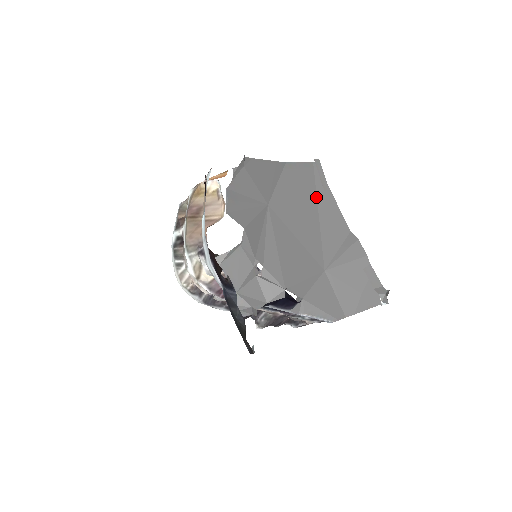
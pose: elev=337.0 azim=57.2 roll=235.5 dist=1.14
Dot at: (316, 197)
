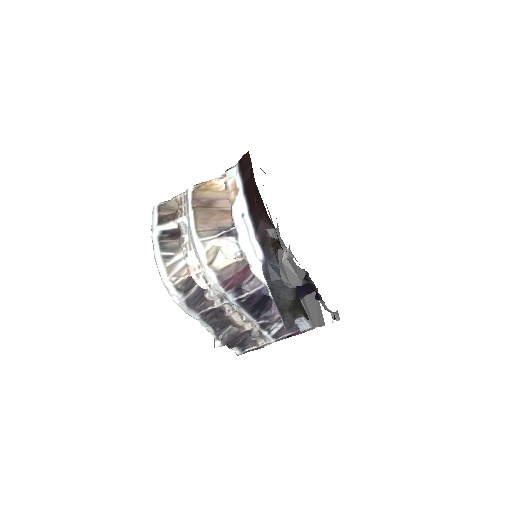
Dot at: occluded
